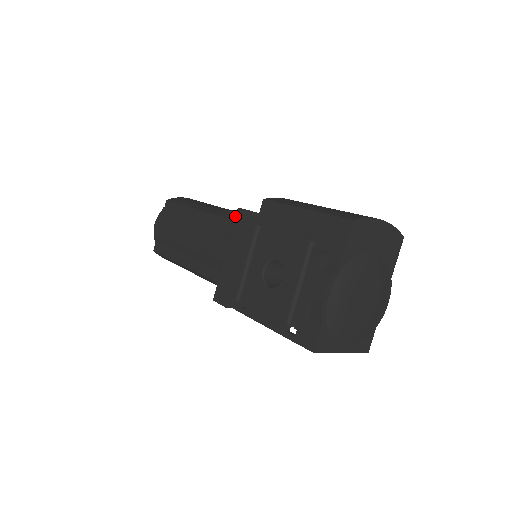
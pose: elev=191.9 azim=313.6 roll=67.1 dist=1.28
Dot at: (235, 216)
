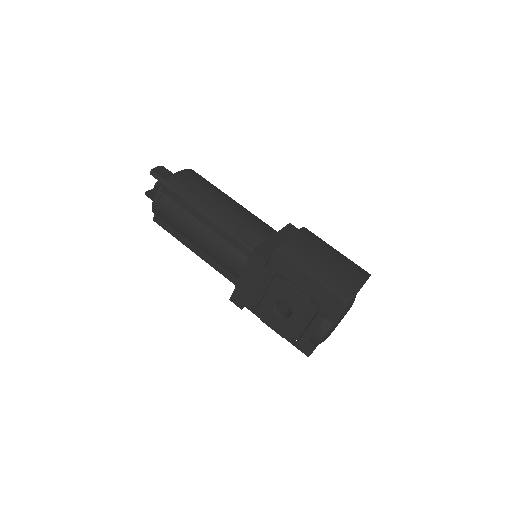
Dot at: (244, 239)
